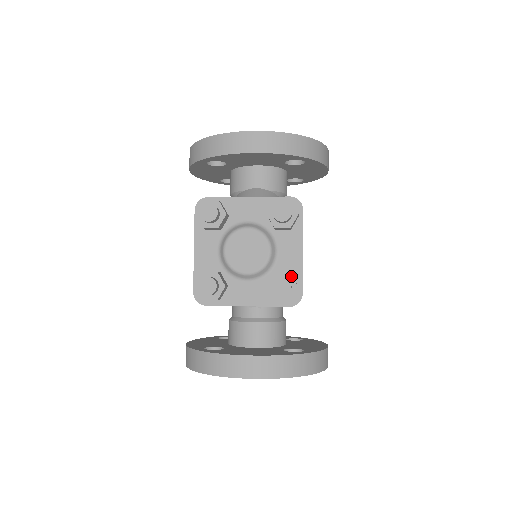
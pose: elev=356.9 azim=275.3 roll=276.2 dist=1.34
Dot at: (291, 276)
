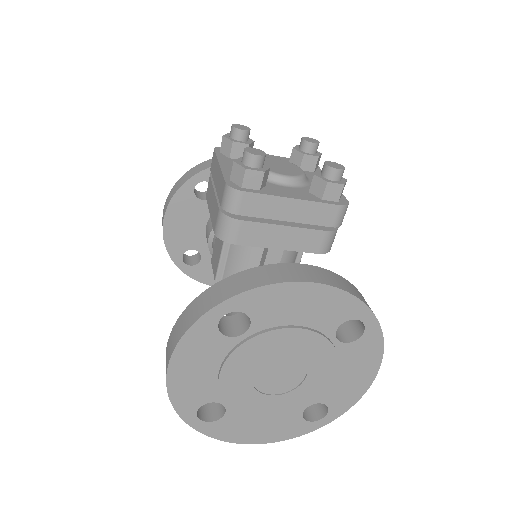
Dot at: occluded
